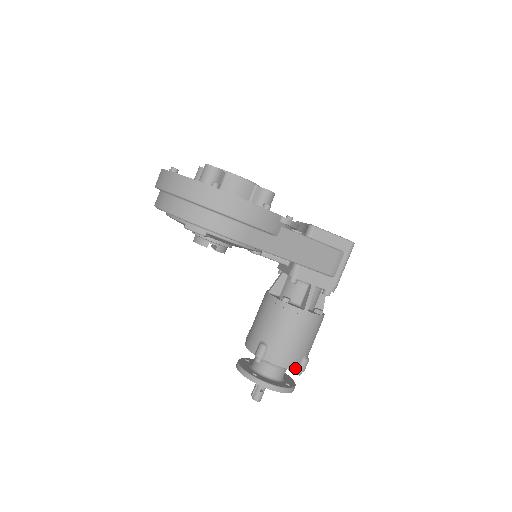
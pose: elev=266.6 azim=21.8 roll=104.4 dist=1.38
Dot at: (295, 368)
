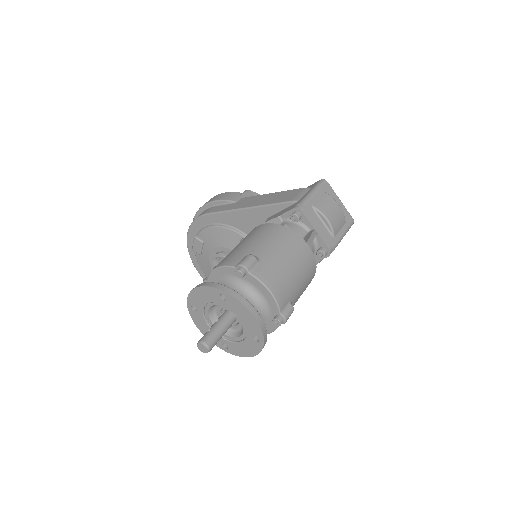
Dot at: (231, 264)
